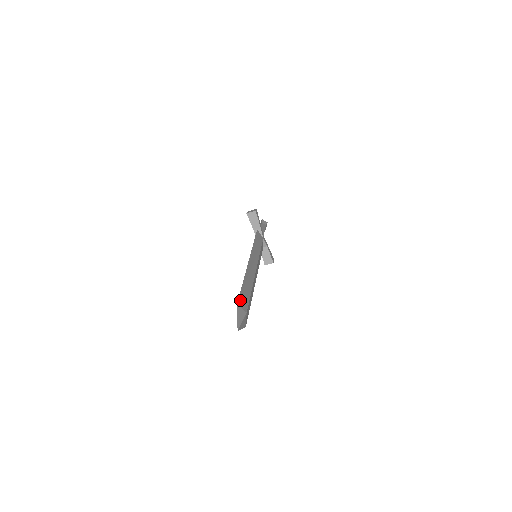
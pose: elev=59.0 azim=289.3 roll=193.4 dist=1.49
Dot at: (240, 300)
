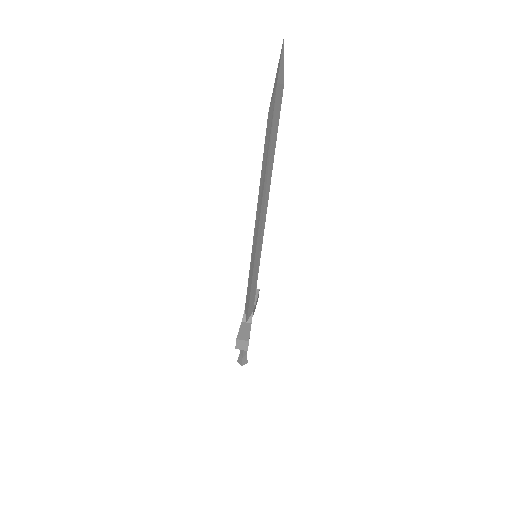
Dot at: occluded
